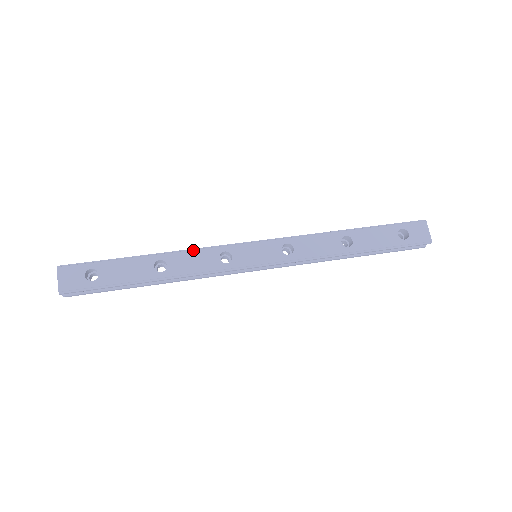
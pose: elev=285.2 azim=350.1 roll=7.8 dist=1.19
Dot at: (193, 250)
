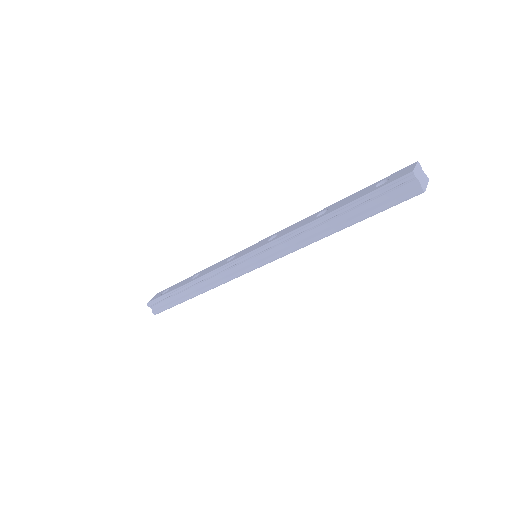
Dot at: (218, 262)
